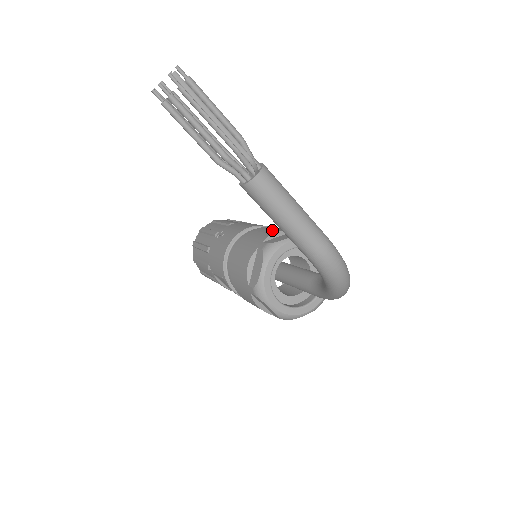
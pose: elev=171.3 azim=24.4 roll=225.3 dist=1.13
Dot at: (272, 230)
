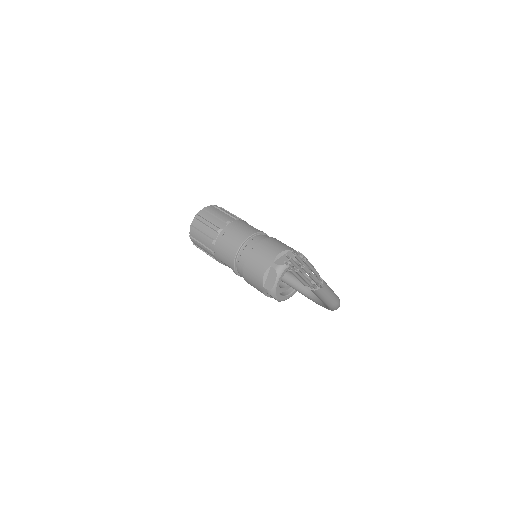
Dot at: (275, 249)
